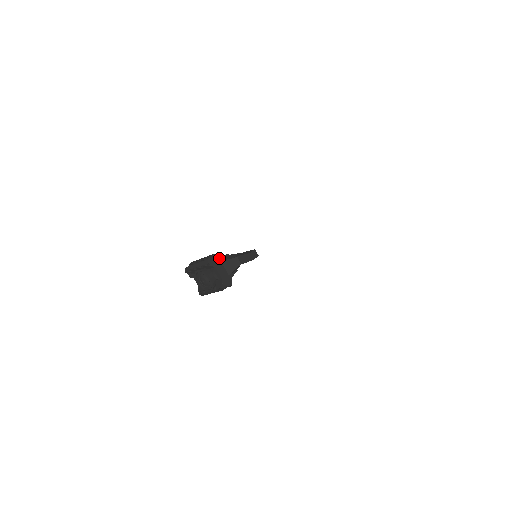
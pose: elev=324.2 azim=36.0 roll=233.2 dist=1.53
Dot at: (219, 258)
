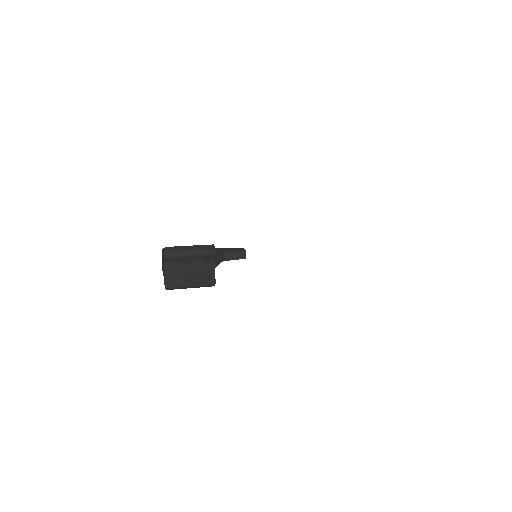
Dot at: occluded
